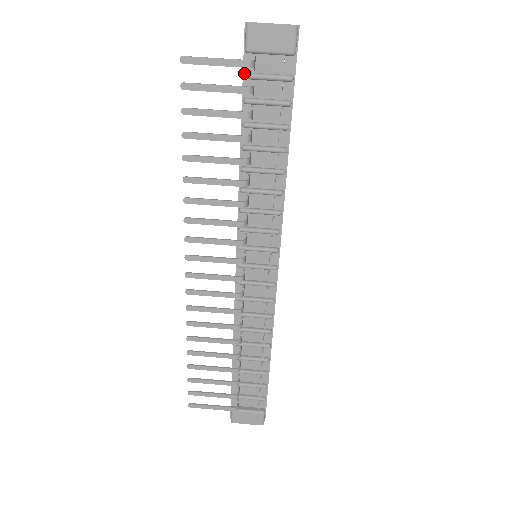
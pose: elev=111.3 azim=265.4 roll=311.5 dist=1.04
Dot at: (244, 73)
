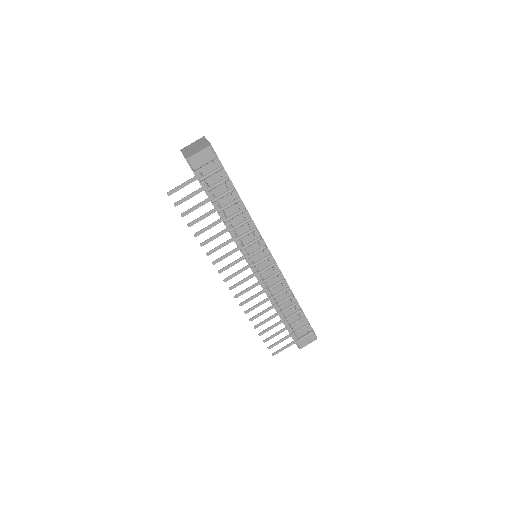
Dot at: (198, 179)
